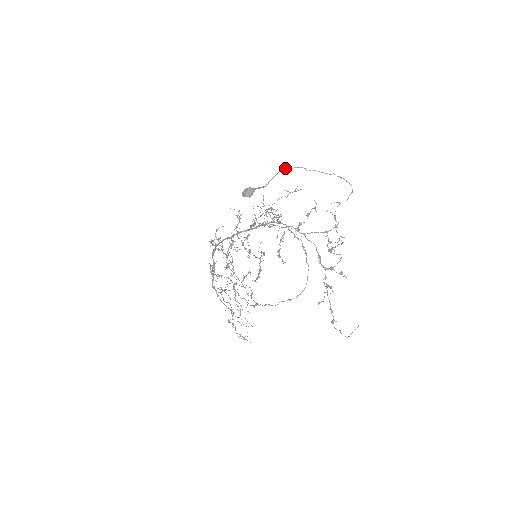
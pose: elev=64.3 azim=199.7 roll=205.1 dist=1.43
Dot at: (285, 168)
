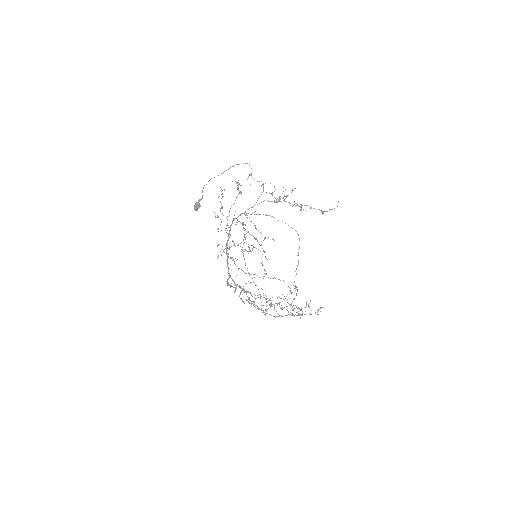
Dot at: occluded
